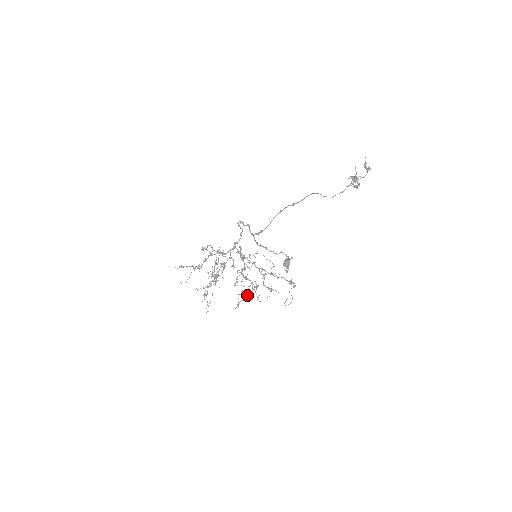
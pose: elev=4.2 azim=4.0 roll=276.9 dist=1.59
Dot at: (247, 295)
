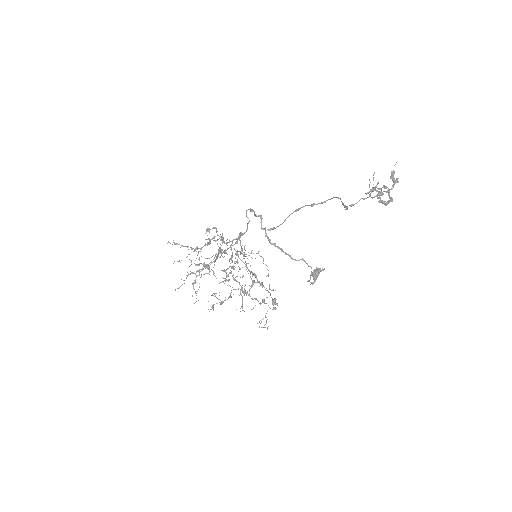
Dot at: (227, 299)
